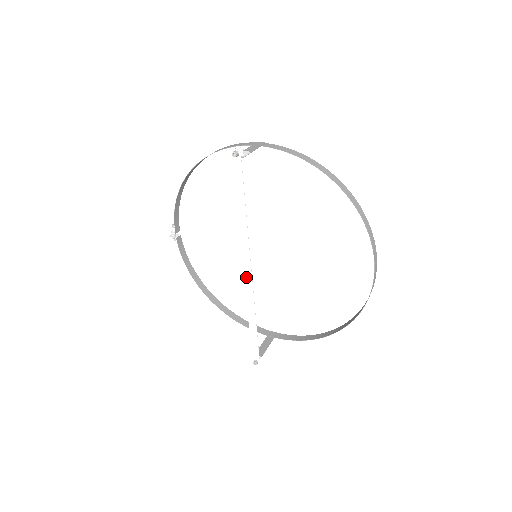
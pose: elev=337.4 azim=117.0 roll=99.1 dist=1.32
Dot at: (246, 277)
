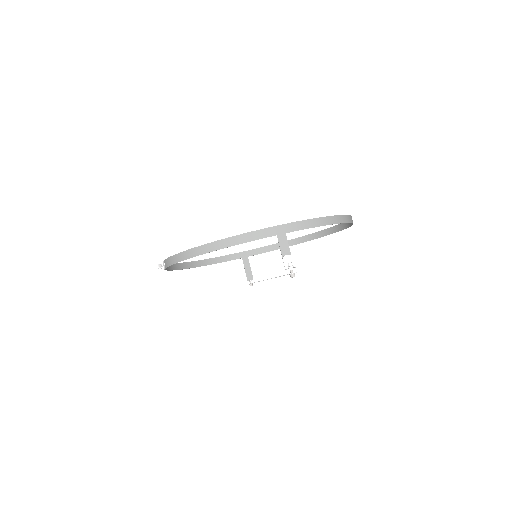
Dot at: occluded
